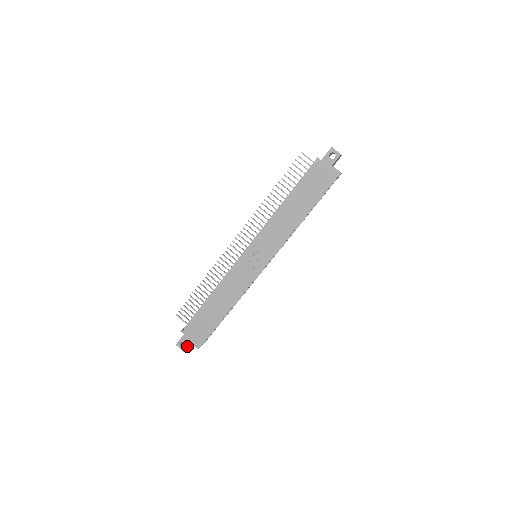
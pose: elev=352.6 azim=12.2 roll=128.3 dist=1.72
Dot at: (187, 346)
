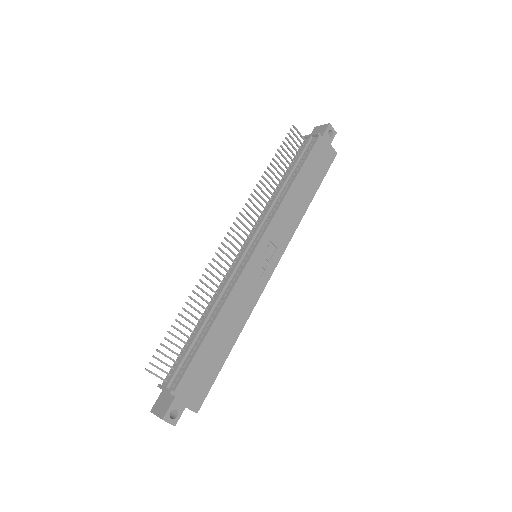
Dot at: (181, 414)
